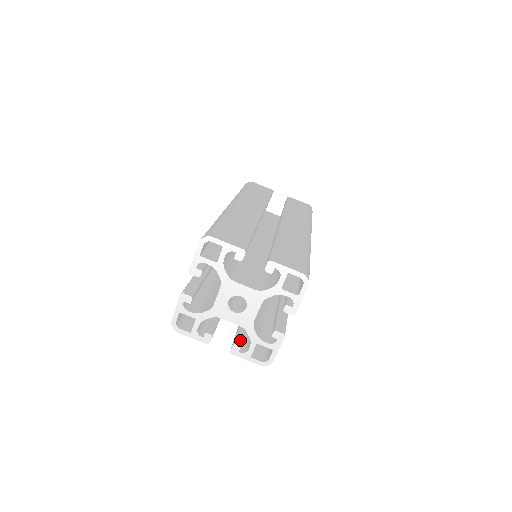
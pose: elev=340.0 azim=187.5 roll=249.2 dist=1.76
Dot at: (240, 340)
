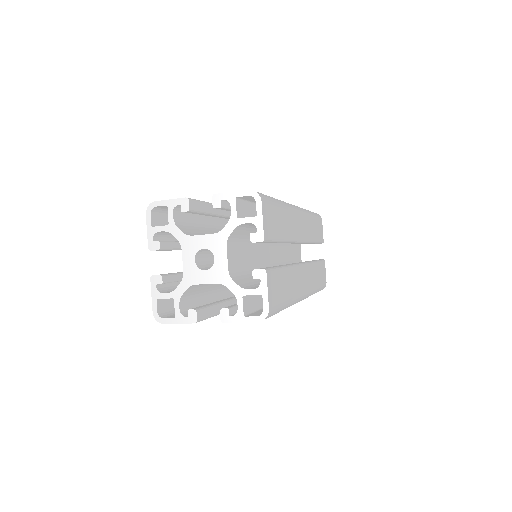
Dot at: (230, 306)
